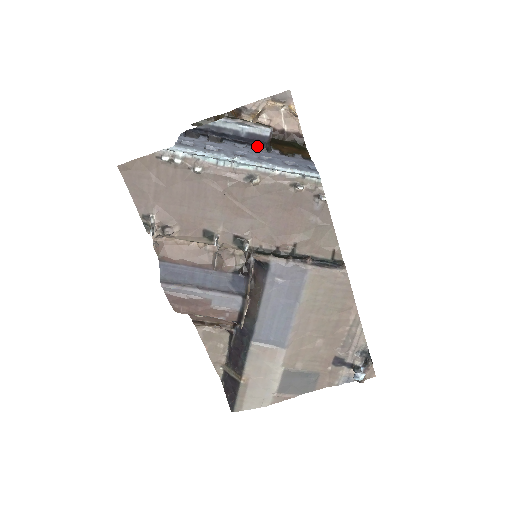
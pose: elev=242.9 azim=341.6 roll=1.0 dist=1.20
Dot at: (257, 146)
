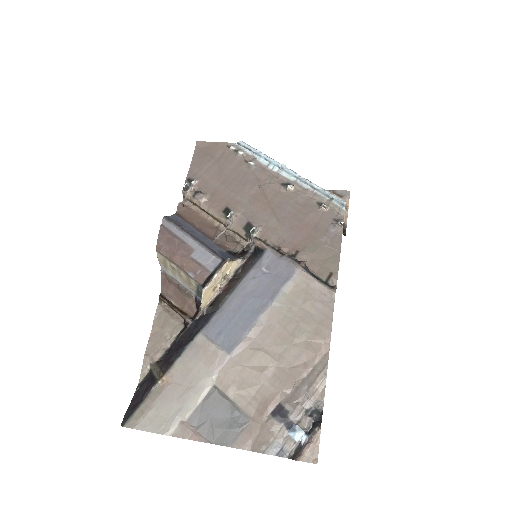
Dot at: occluded
